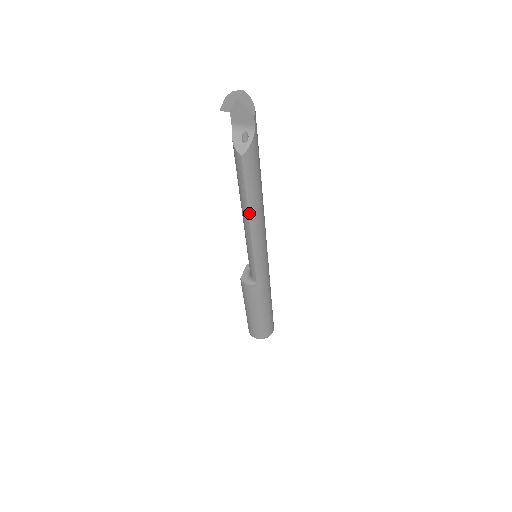
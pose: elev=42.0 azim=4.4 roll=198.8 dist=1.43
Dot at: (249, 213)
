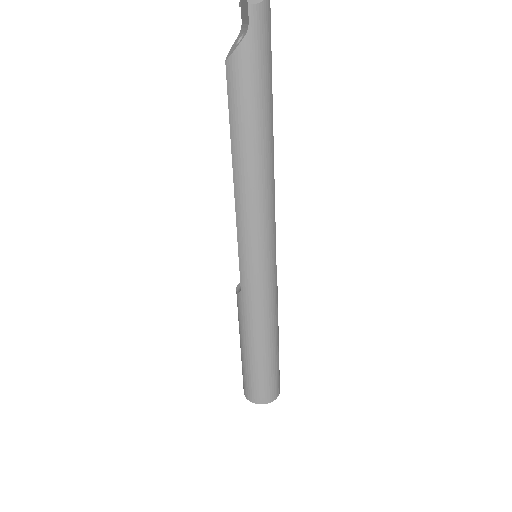
Dot at: (233, 163)
